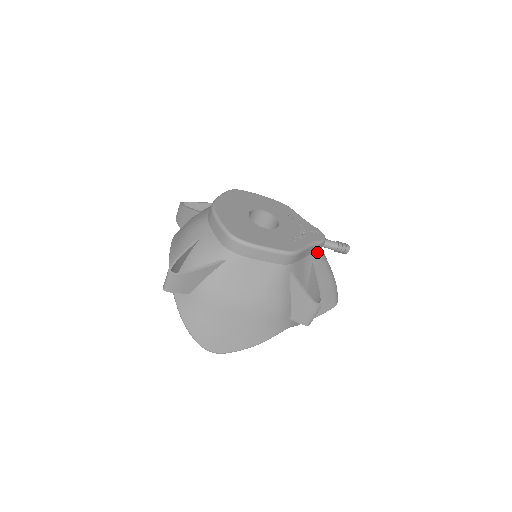
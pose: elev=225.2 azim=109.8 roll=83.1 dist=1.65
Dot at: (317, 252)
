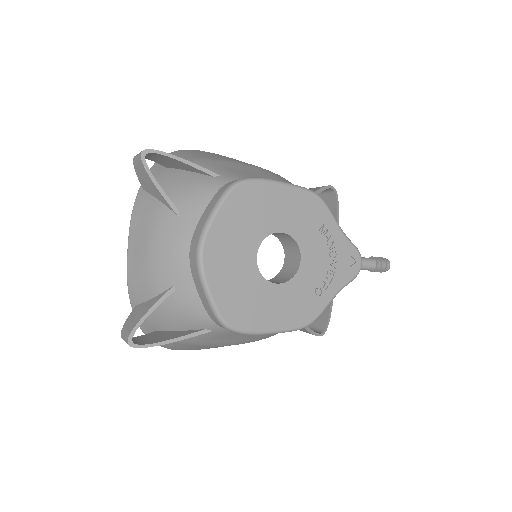
Dot at: occluded
